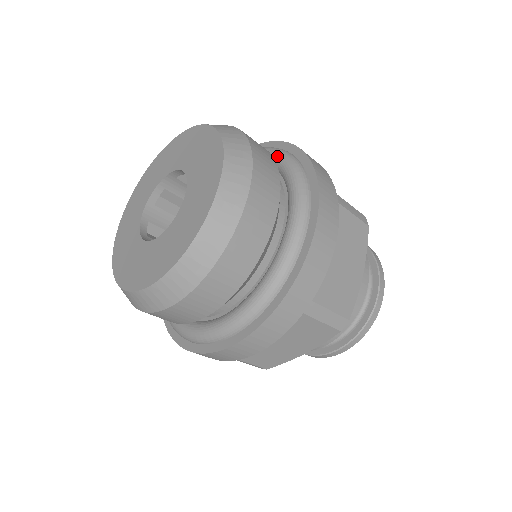
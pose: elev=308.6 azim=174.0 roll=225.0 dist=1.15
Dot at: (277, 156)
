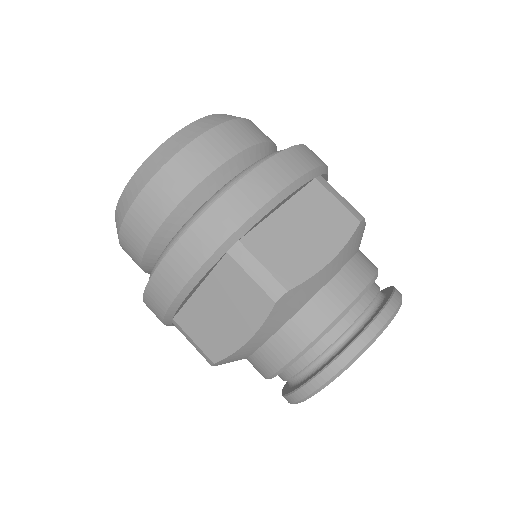
Dot at: (238, 174)
